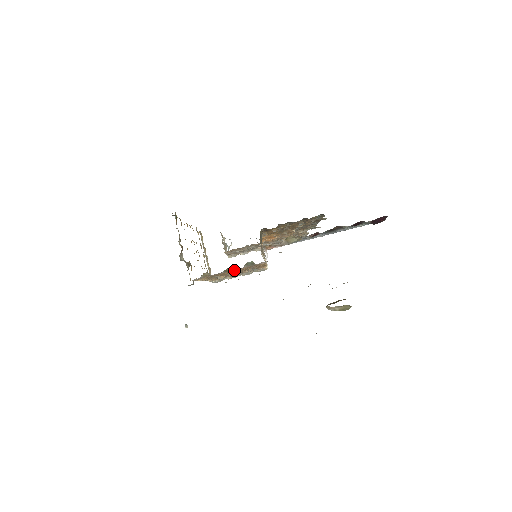
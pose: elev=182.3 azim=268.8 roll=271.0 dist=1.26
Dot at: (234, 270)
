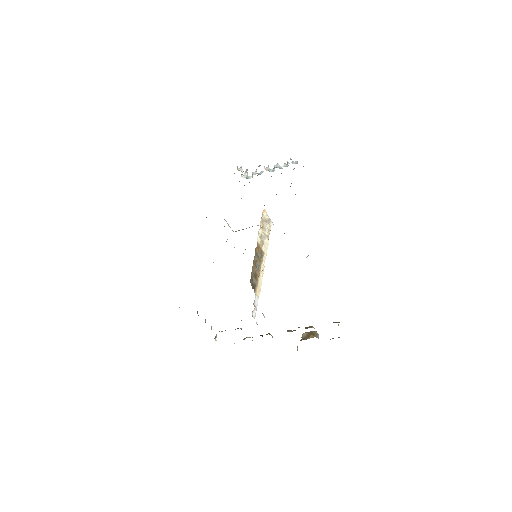
Dot at: occluded
